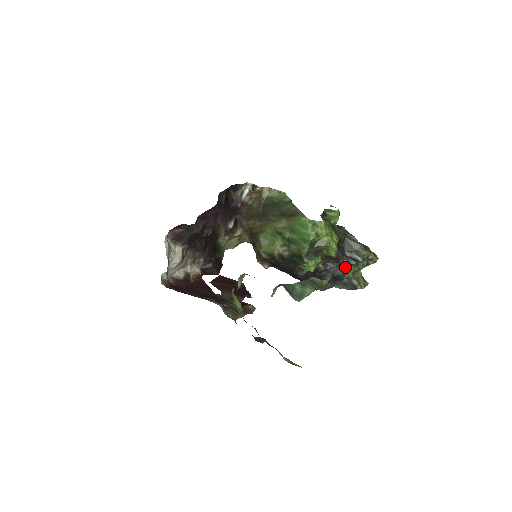
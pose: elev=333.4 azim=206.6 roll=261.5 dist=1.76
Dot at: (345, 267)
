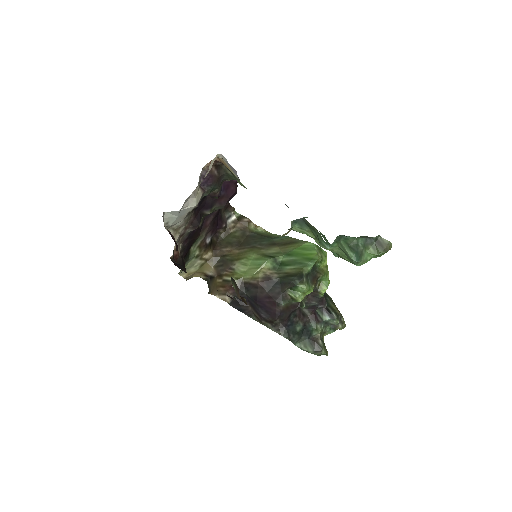
Dot at: (318, 321)
